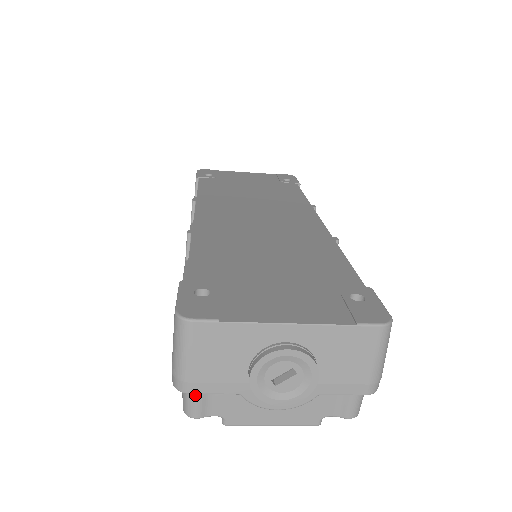
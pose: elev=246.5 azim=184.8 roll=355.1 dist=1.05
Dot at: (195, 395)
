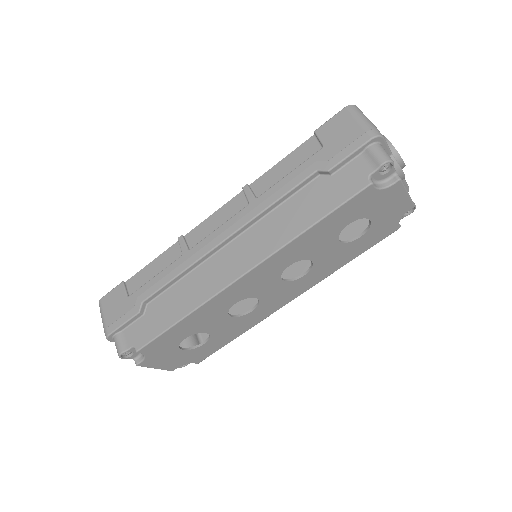
Dot at: occluded
